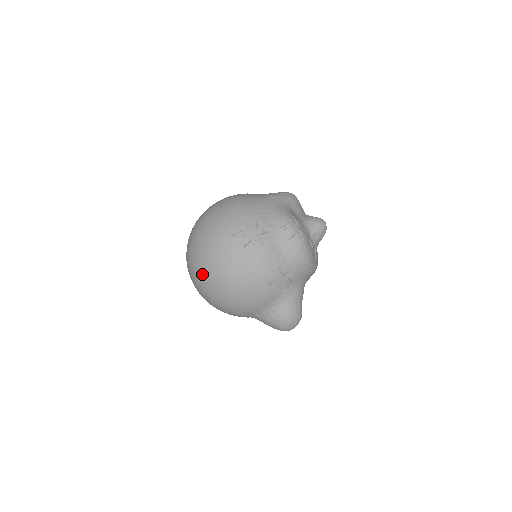
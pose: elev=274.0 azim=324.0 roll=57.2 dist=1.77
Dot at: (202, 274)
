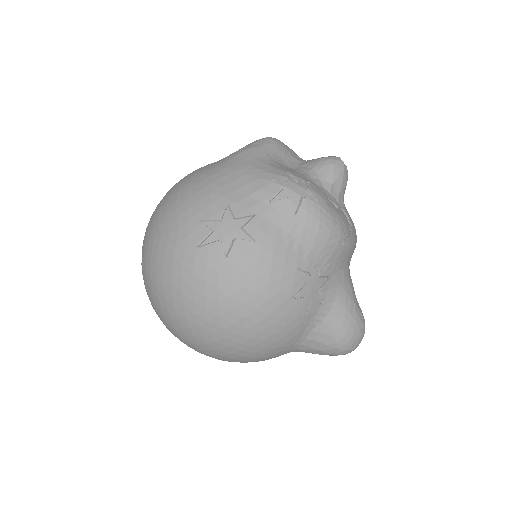
Dot at: (181, 326)
